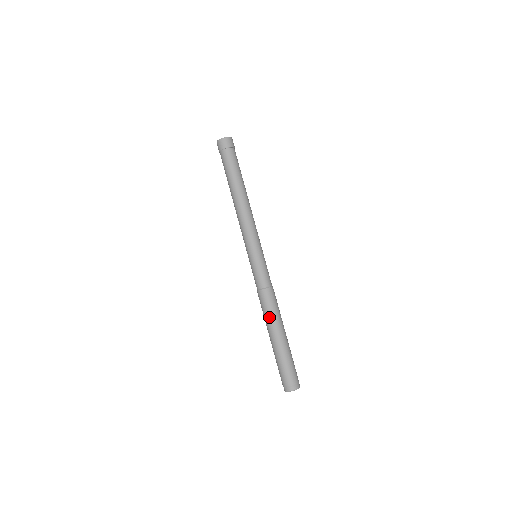
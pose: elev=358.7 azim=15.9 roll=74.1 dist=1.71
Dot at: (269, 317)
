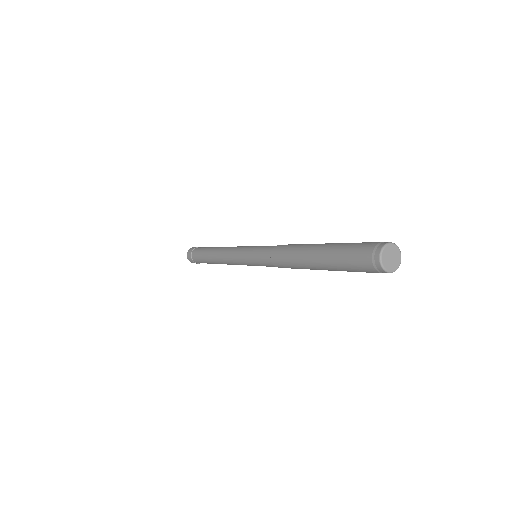
Dot at: (293, 256)
